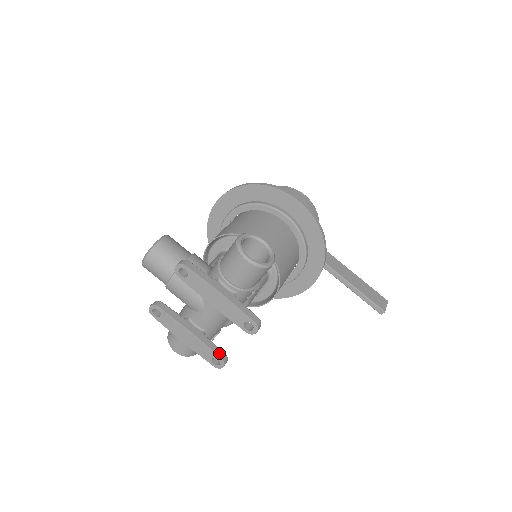
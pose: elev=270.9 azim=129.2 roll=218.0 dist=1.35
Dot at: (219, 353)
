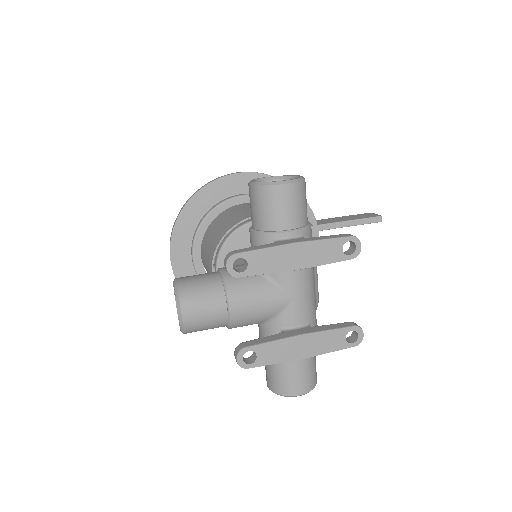
Dot at: (346, 325)
